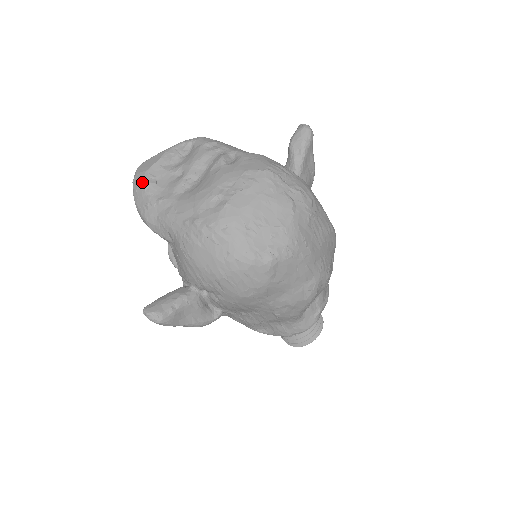
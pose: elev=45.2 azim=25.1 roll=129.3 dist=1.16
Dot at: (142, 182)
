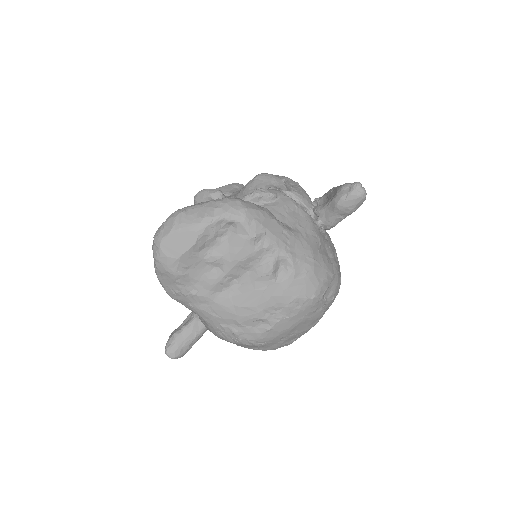
Dot at: (172, 272)
